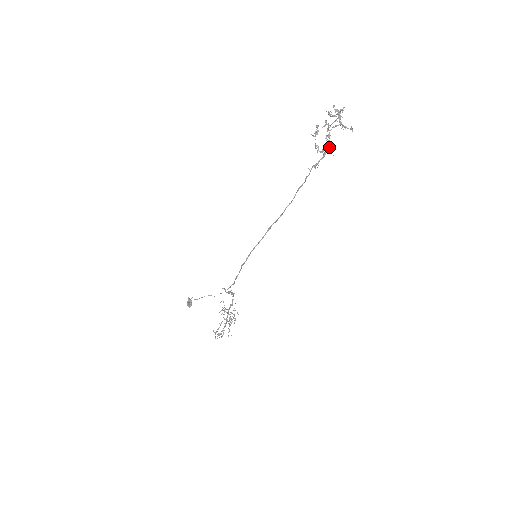
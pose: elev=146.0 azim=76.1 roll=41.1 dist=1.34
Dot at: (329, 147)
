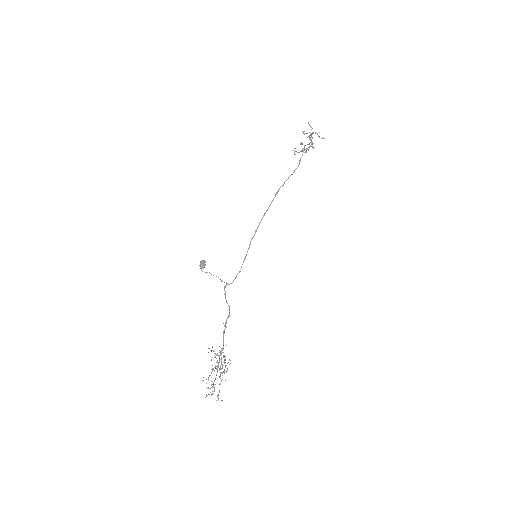
Dot at: occluded
